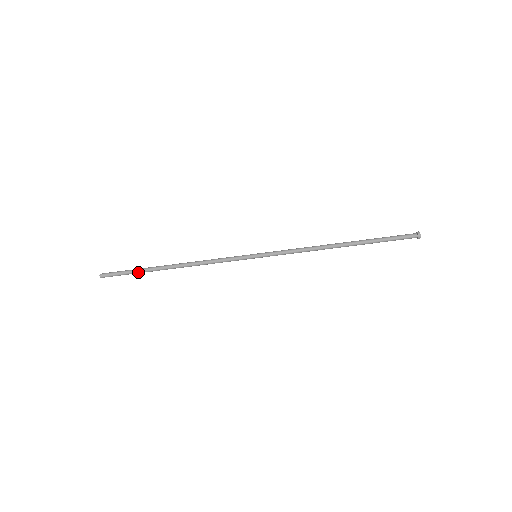
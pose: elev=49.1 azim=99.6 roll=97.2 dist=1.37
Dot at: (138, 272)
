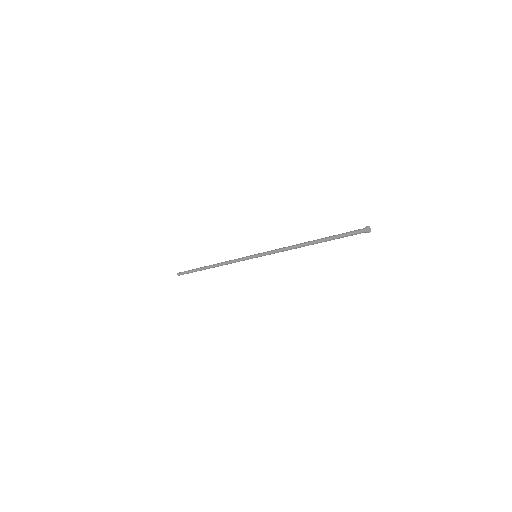
Dot at: (195, 271)
